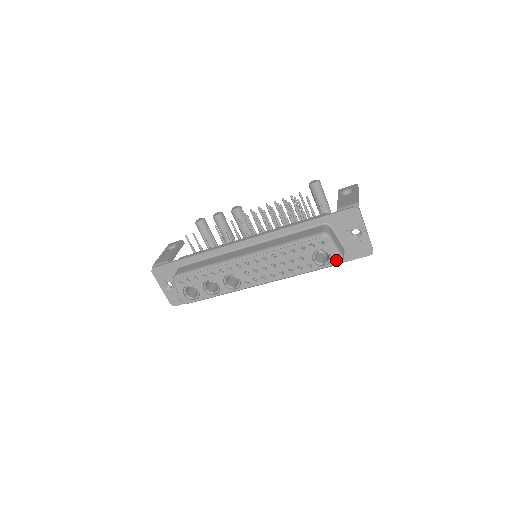
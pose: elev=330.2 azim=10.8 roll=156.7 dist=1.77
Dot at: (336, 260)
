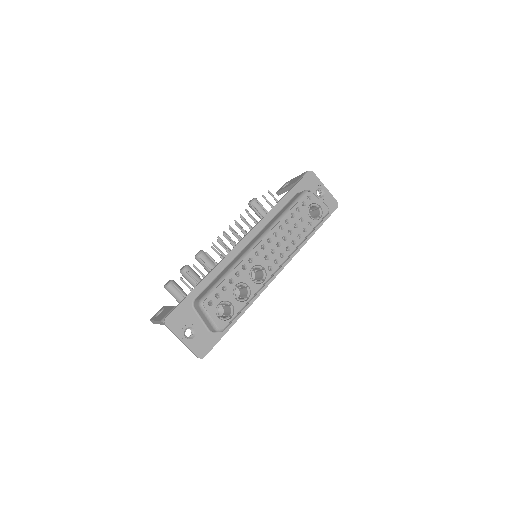
Dot at: (325, 209)
